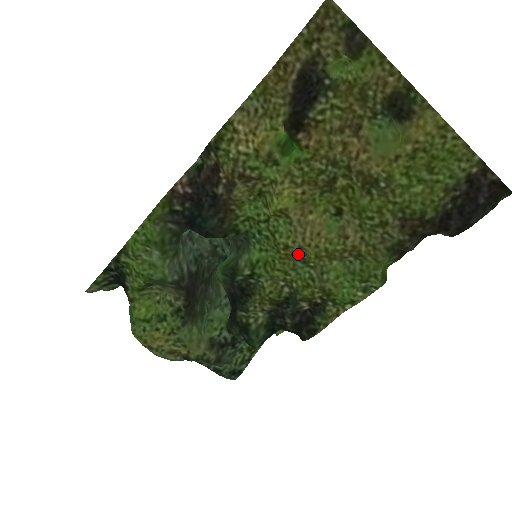
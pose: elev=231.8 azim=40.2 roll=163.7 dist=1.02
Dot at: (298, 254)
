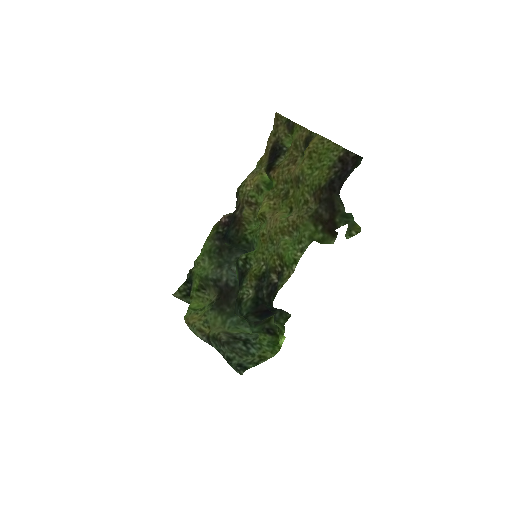
Dot at: (268, 237)
